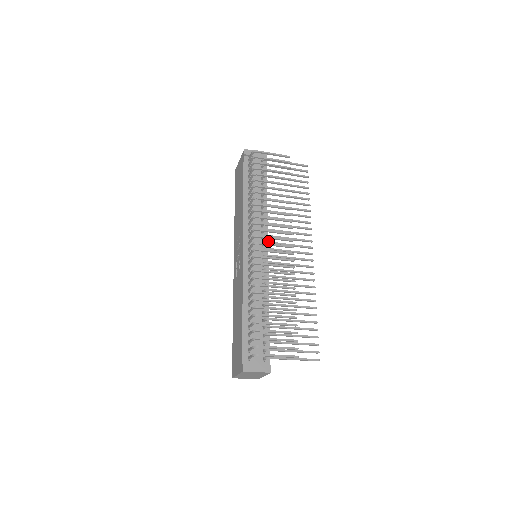
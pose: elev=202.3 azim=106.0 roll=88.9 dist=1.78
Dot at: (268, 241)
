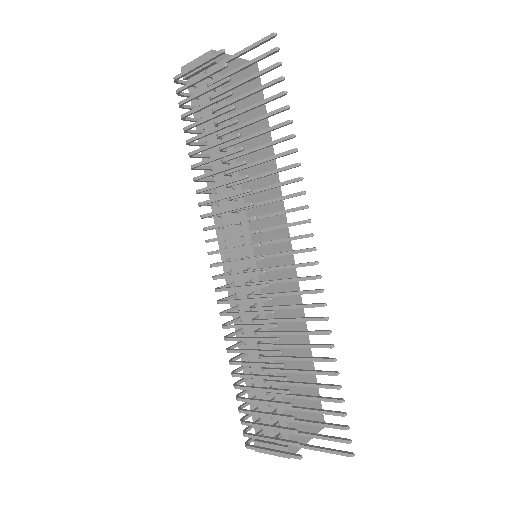
Dot at: (239, 246)
